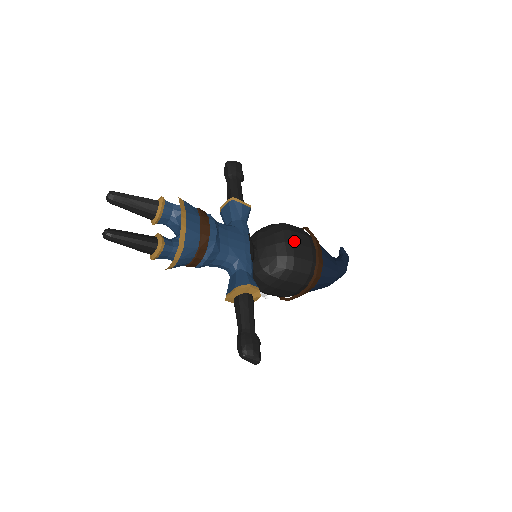
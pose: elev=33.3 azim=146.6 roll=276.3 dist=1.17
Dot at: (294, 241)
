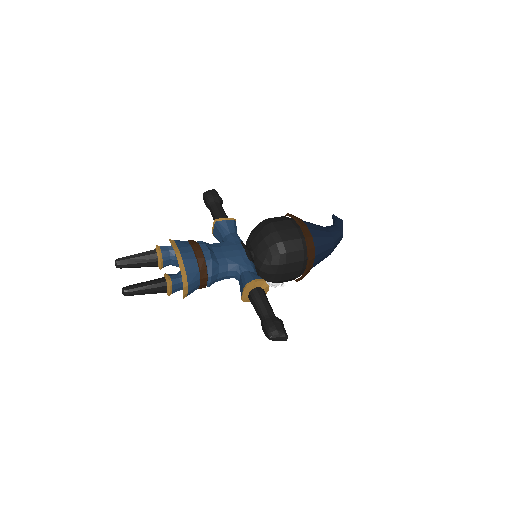
Dot at: (278, 229)
